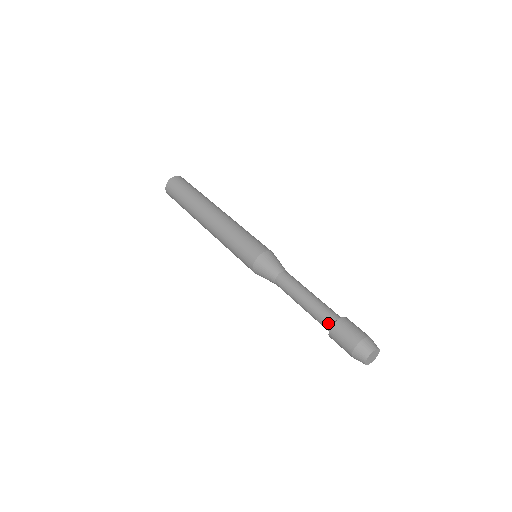
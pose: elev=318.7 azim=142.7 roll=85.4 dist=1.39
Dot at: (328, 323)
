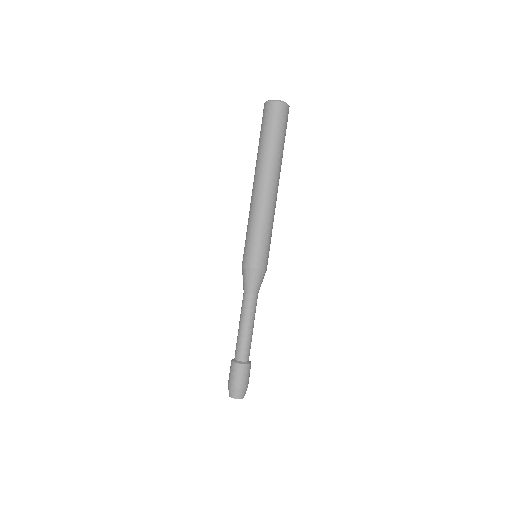
Dot at: (238, 357)
